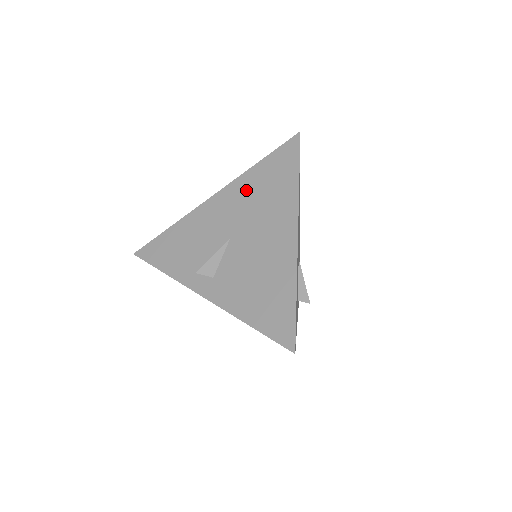
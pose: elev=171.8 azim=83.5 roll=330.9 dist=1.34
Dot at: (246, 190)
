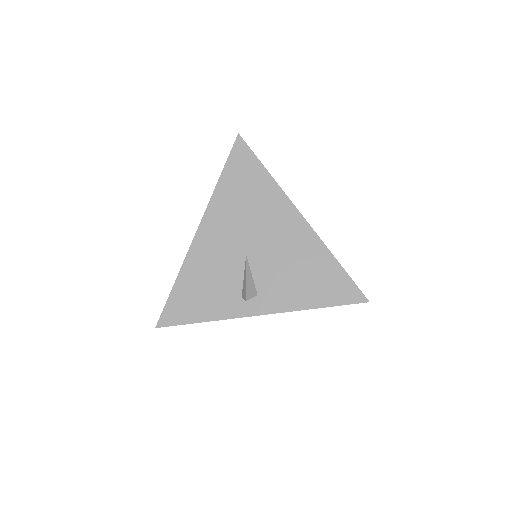
Dot at: (227, 208)
